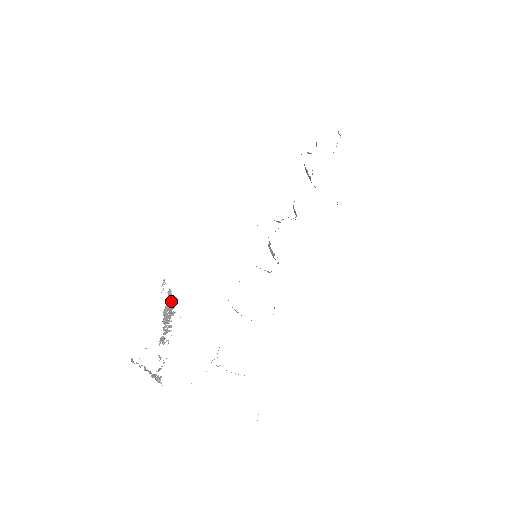
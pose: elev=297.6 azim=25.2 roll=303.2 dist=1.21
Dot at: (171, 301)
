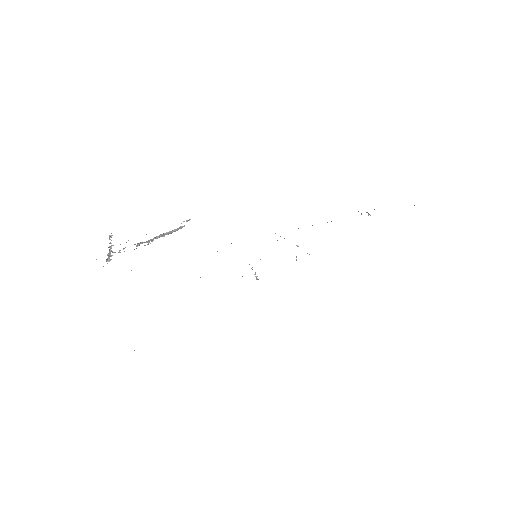
Dot at: (175, 231)
